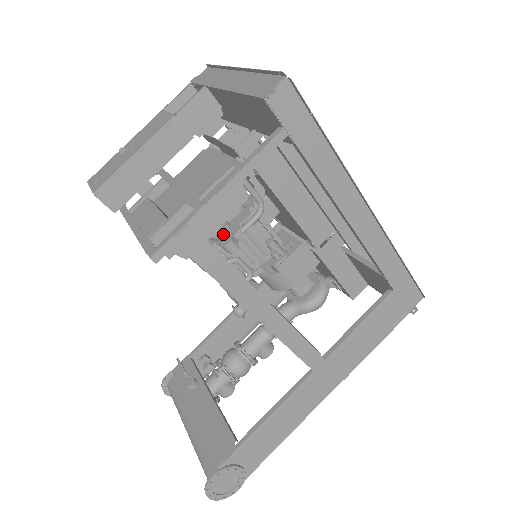
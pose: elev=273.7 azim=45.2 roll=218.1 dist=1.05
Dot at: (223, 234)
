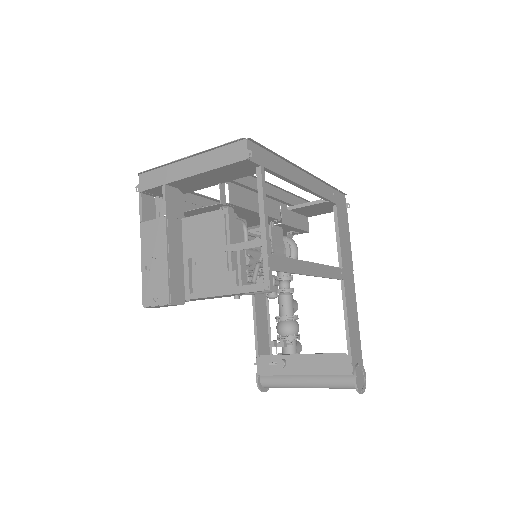
Dot at: occluded
